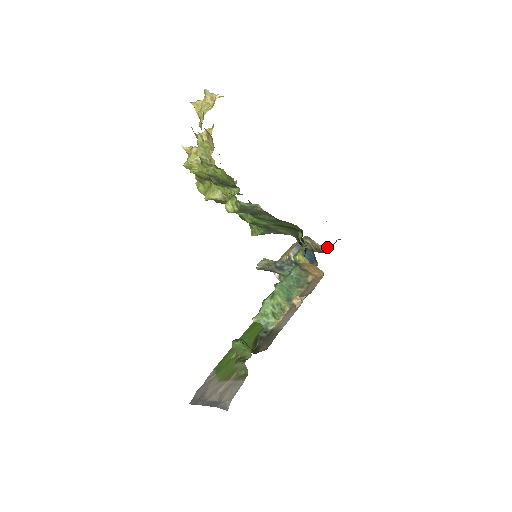
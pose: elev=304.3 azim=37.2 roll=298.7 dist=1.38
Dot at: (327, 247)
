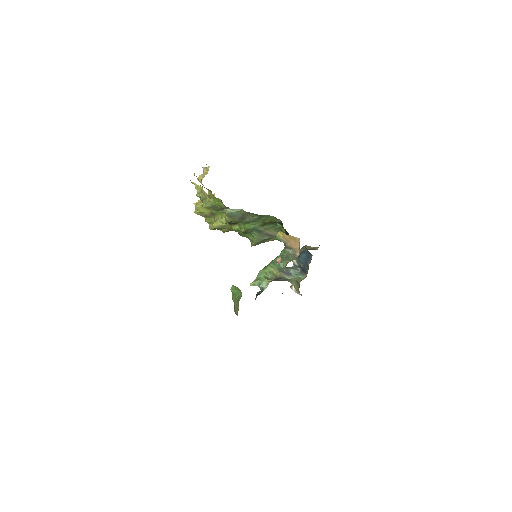
Dot at: (319, 245)
